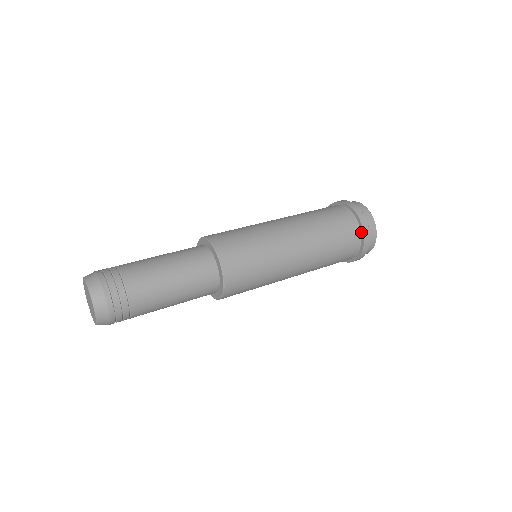
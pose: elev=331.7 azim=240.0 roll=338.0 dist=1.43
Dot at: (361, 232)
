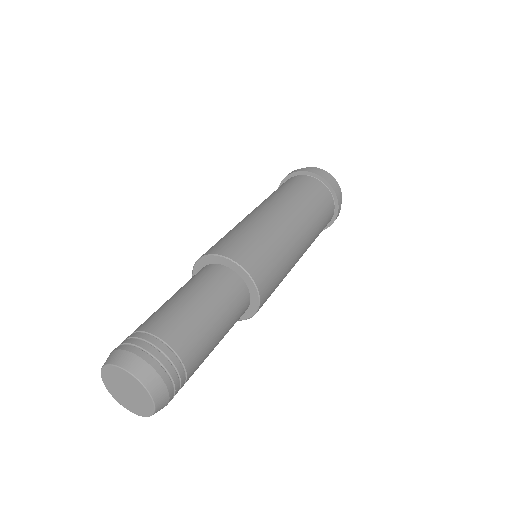
Dot at: (315, 177)
